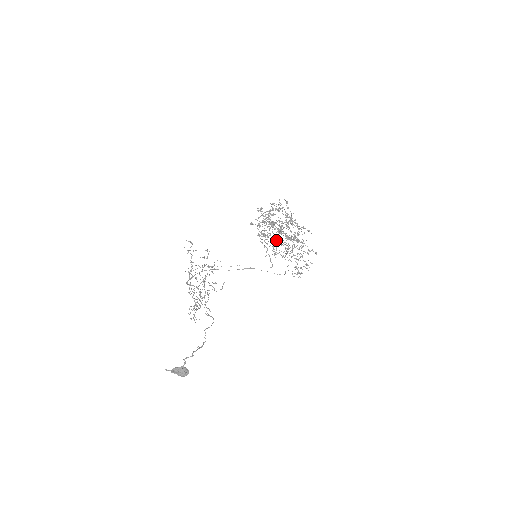
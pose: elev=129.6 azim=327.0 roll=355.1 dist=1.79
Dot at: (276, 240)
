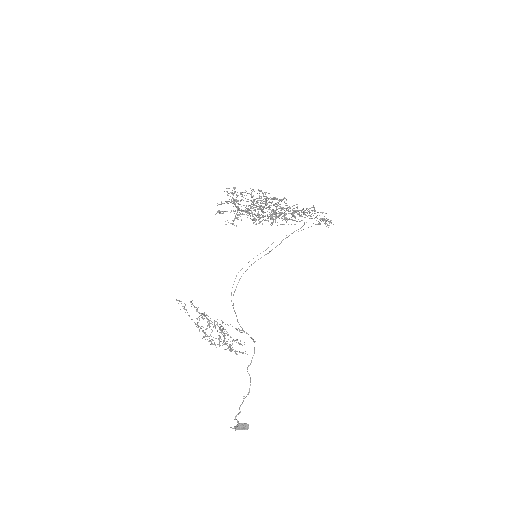
Dot at: occluded
